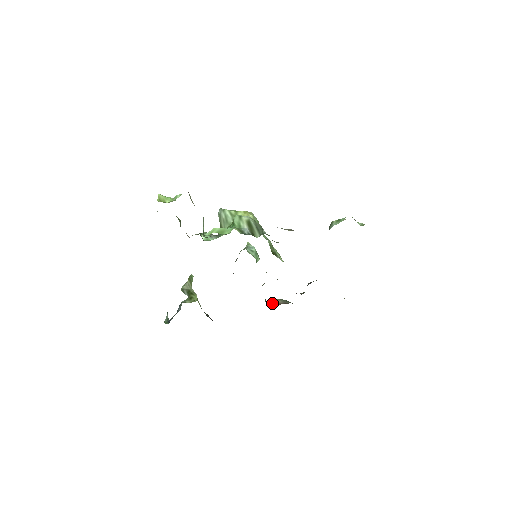
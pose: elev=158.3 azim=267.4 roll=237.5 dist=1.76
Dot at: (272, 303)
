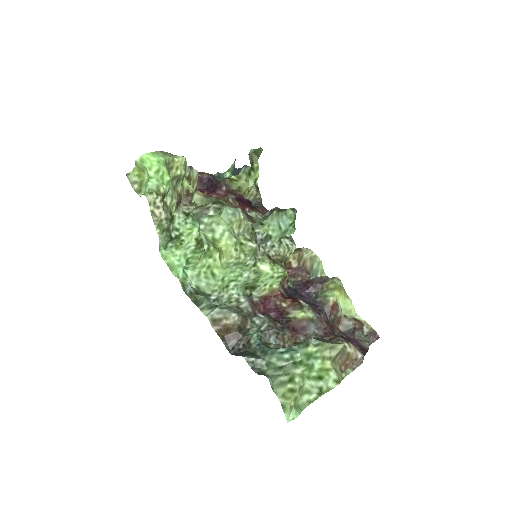
Dot at: (300, 258)
